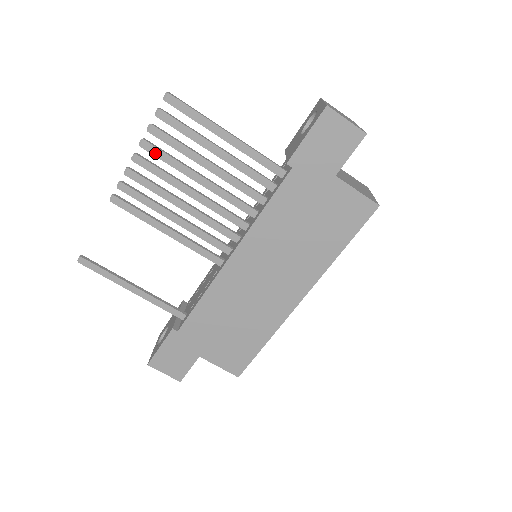
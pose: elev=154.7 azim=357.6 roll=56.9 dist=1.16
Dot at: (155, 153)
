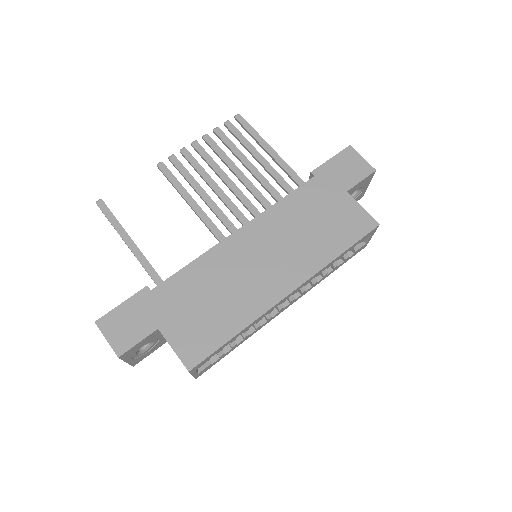
Dot at: (211, 144)
